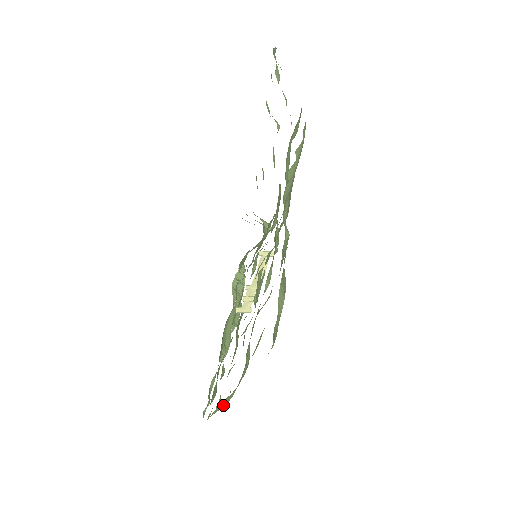
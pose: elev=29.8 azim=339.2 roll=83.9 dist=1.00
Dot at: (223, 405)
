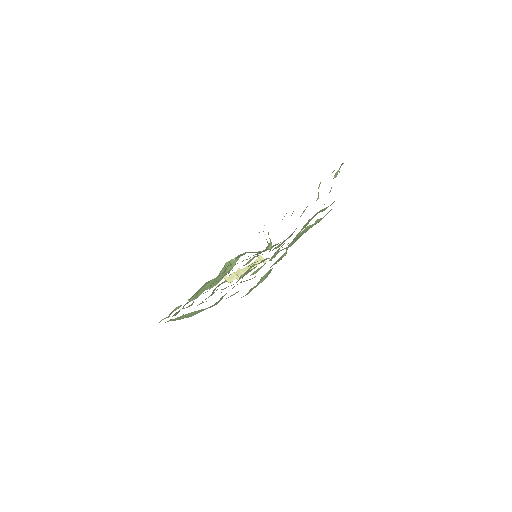
Dot at: (186, 317)
